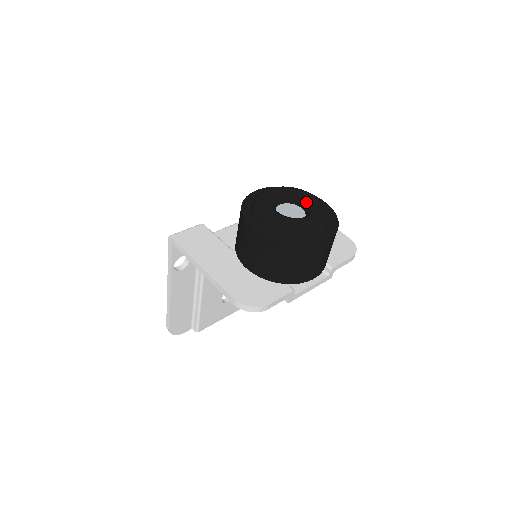
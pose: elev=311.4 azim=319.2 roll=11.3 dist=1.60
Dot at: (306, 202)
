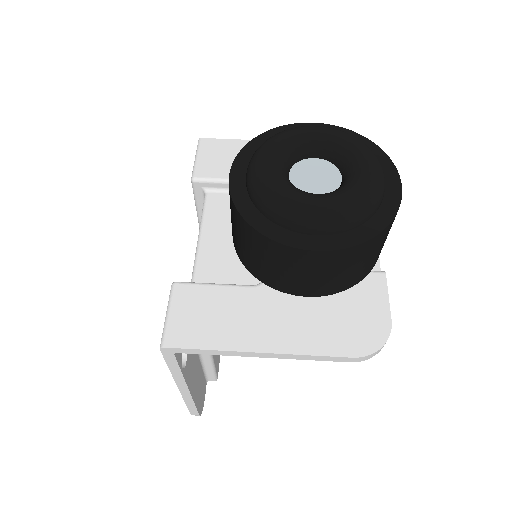
Dot at: (319, 145)
